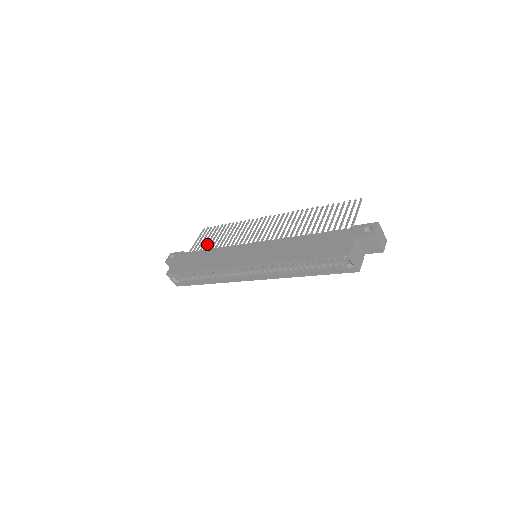
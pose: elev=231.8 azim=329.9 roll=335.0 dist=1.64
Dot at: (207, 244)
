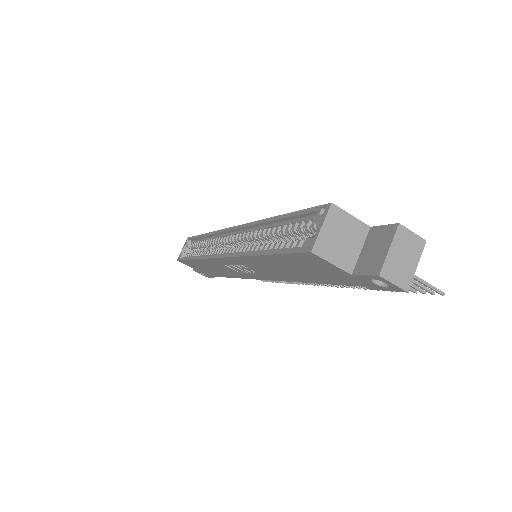
Dot at: occluded
